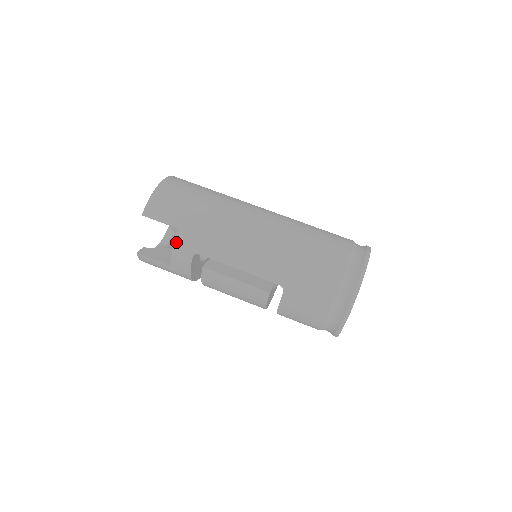
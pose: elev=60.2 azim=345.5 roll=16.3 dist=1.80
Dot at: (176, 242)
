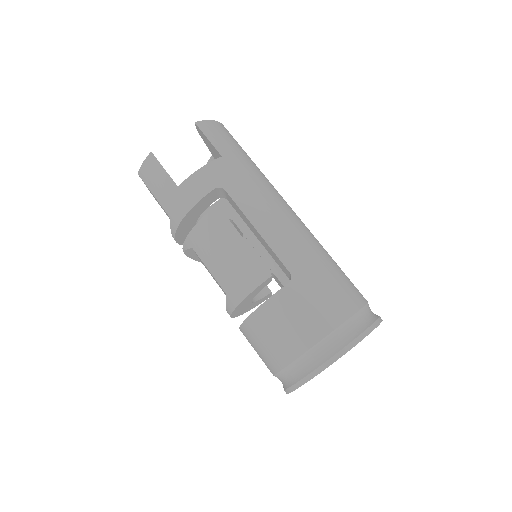
Dot at: (210, 164)
